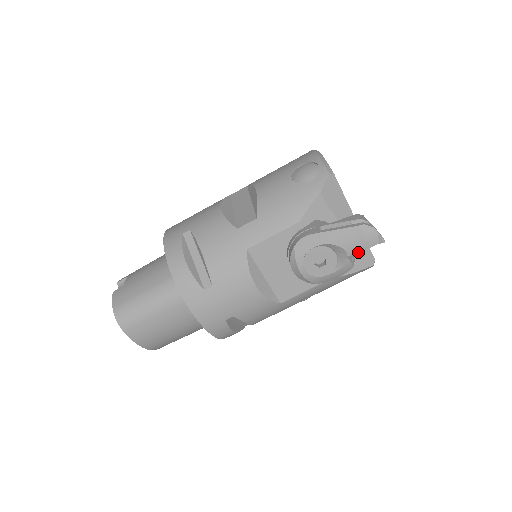
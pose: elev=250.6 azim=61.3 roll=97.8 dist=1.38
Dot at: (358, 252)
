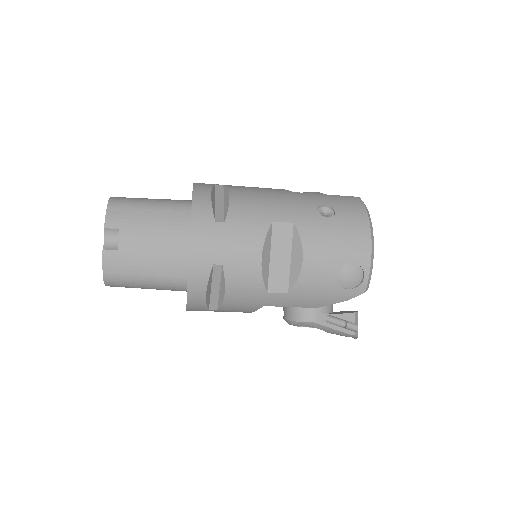
Dot at: occluded
